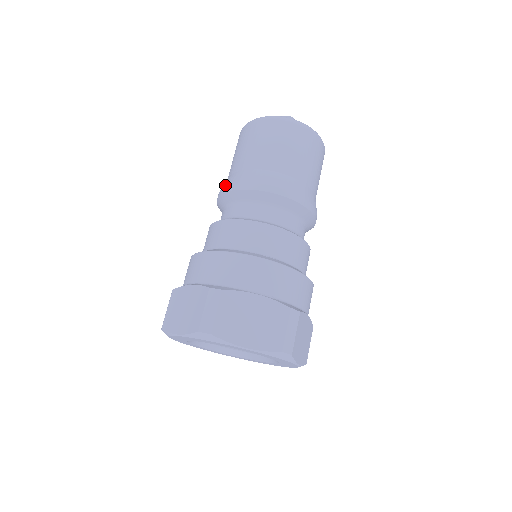
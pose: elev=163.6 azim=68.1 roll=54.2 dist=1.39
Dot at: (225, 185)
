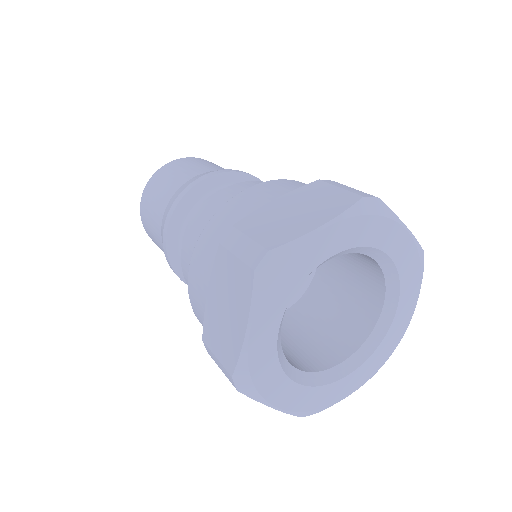
Dot at: (193, 180)
